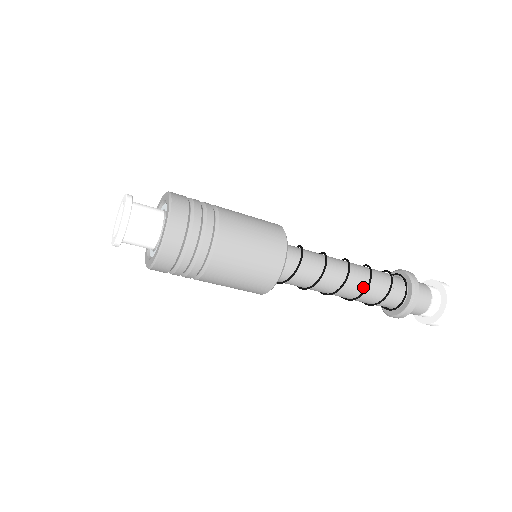
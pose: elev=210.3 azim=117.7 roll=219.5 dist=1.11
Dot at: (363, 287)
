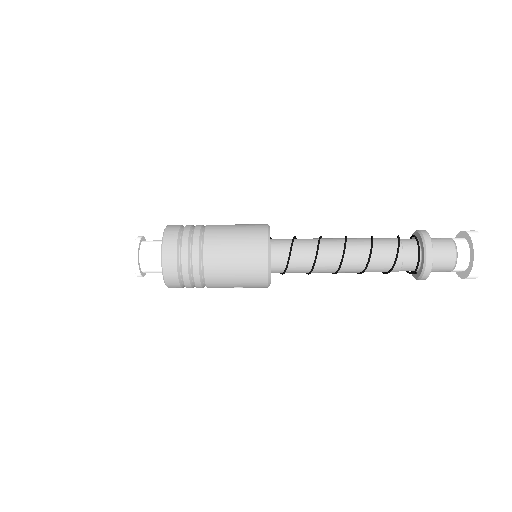
Dot at: (366, 257)
